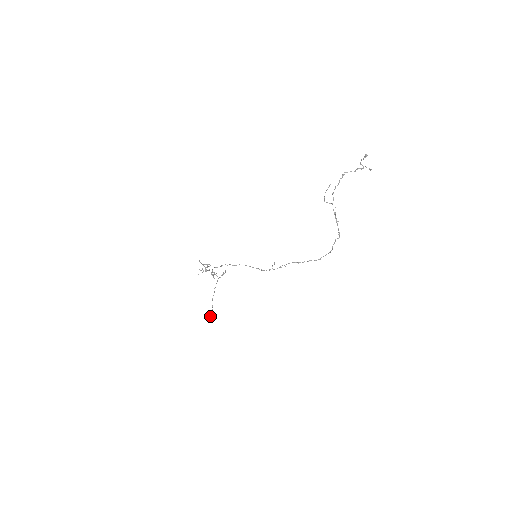
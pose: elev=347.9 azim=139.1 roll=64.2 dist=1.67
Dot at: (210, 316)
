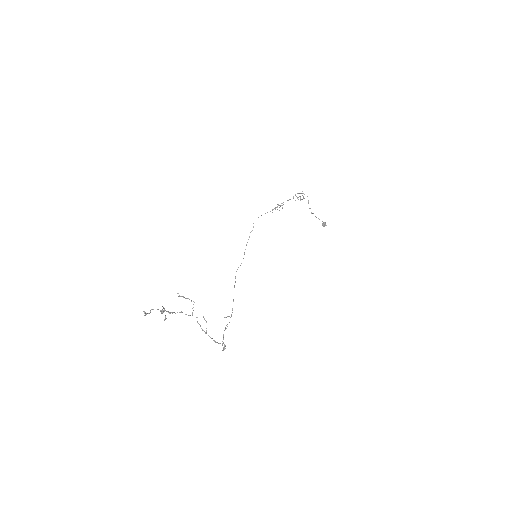
Dot at: (323, 226)
